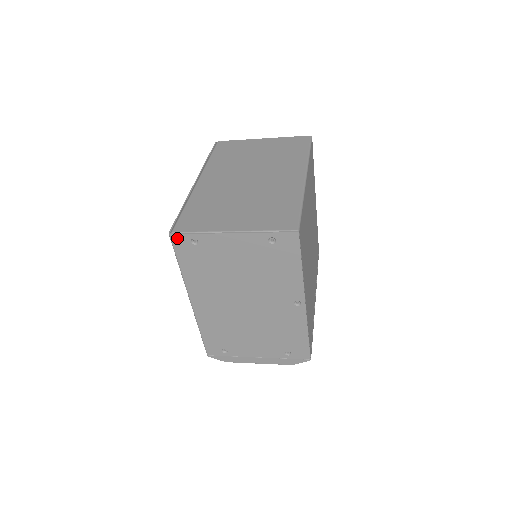
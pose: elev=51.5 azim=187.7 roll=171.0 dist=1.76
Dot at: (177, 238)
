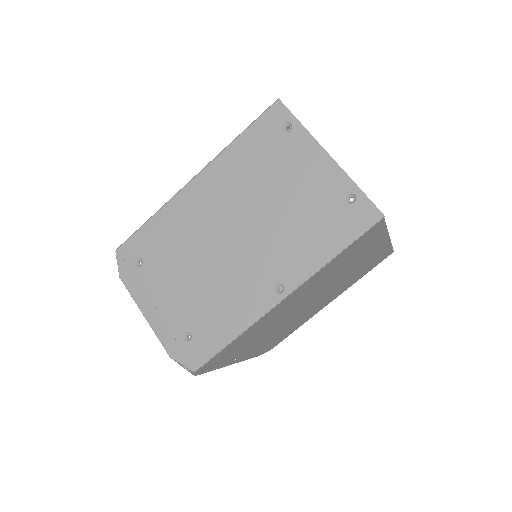
Dot at: (279, 109)
